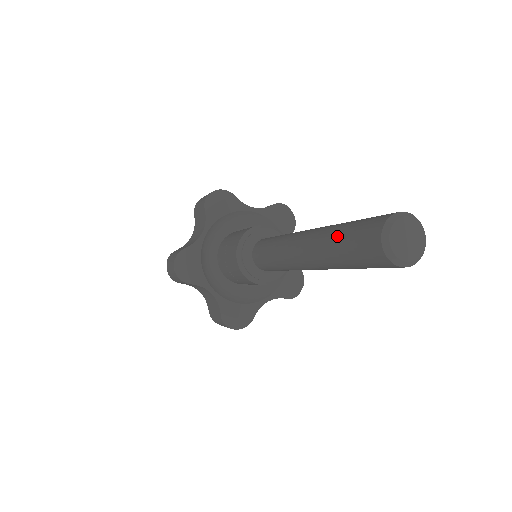
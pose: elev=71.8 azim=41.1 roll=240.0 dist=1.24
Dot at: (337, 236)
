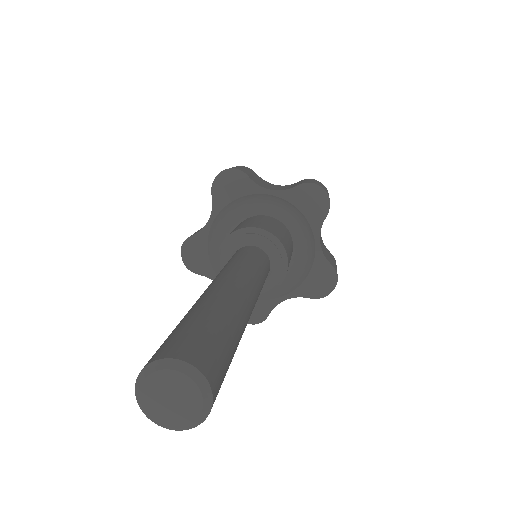
Dot at: occluded
